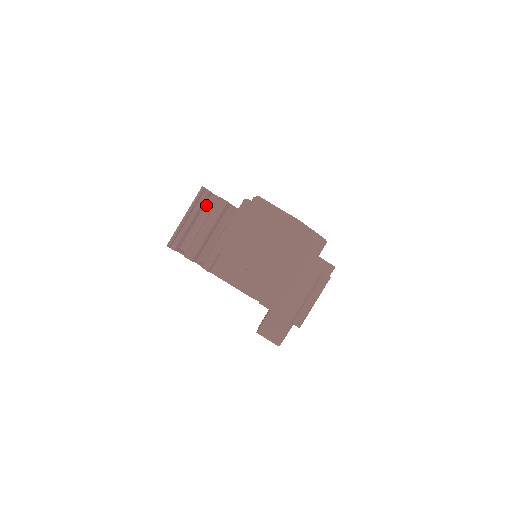
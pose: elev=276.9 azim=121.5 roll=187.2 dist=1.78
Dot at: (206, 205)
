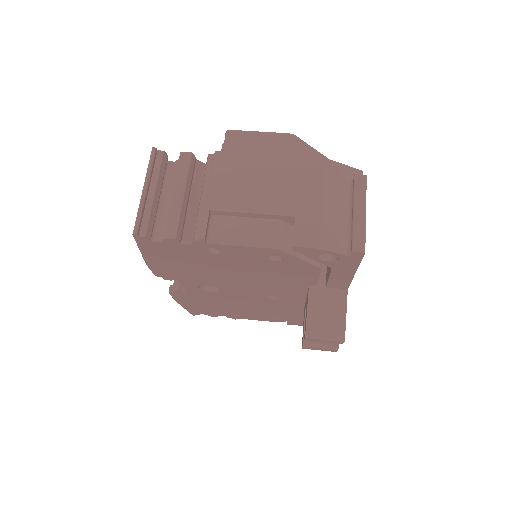
Dot at: (167, 177)
